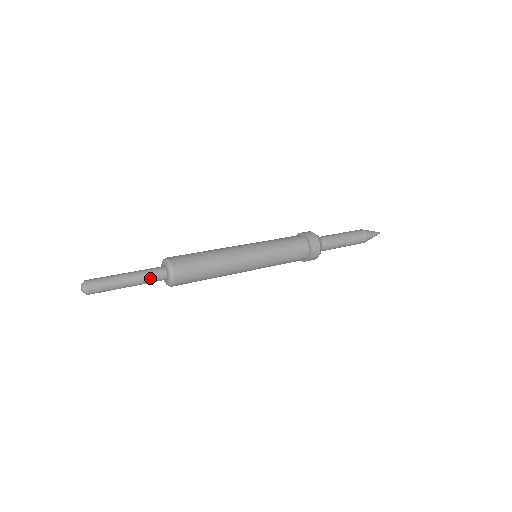
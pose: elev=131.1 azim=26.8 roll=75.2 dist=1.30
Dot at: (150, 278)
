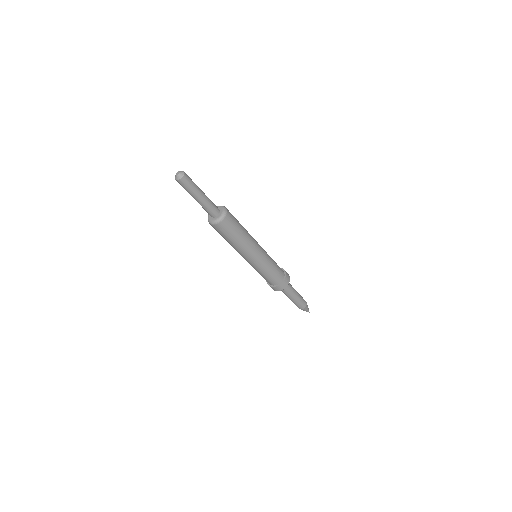
Dot at: (210, 207)
